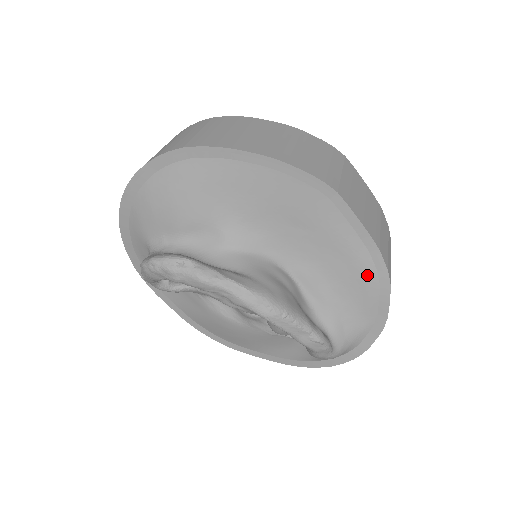
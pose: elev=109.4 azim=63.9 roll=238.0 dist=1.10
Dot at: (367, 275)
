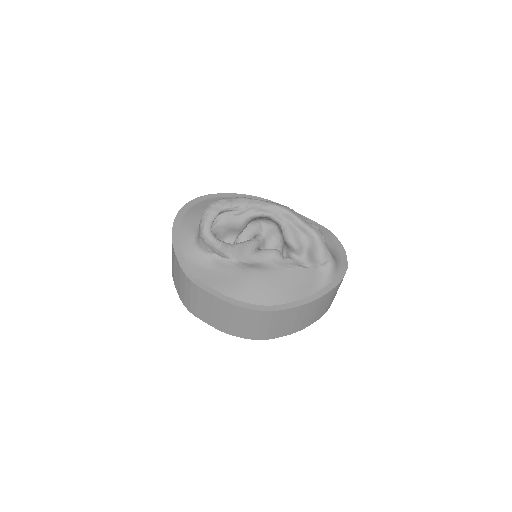
Dot at: occluded
